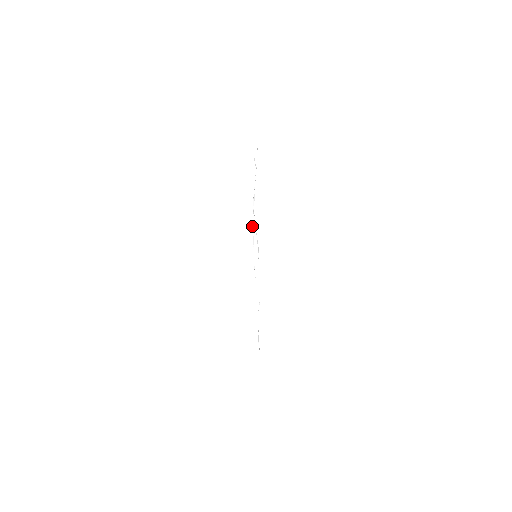
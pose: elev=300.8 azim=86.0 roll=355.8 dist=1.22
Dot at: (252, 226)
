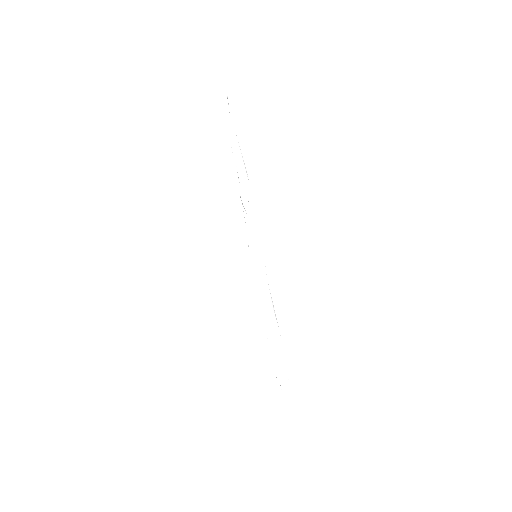
Dot at: (242, 204)
